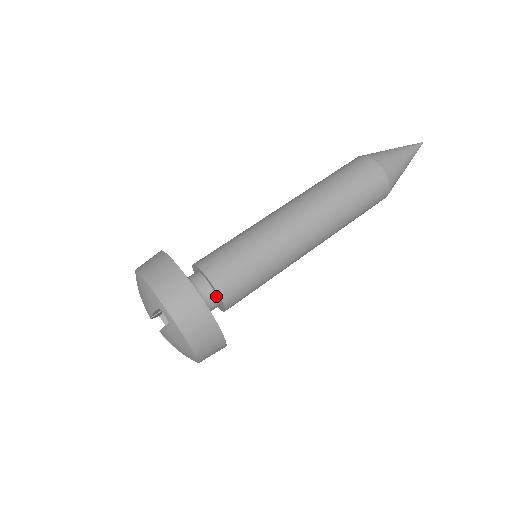
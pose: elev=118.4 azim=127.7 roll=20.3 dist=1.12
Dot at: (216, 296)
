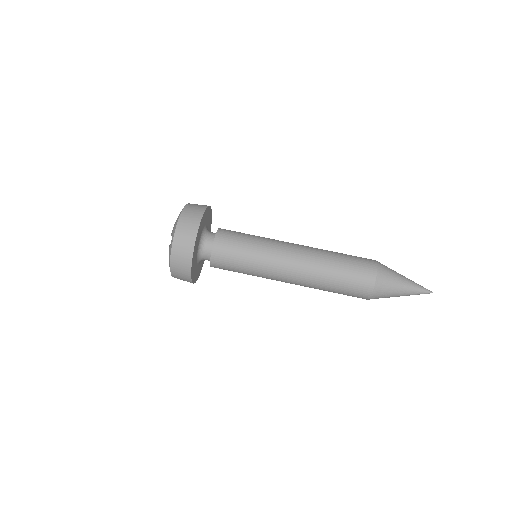
Dot at: occluded
